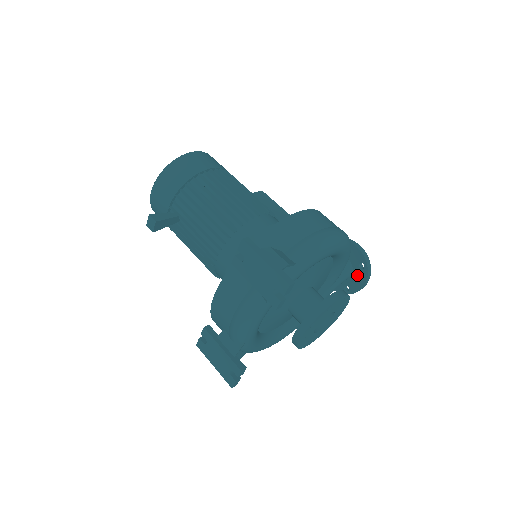
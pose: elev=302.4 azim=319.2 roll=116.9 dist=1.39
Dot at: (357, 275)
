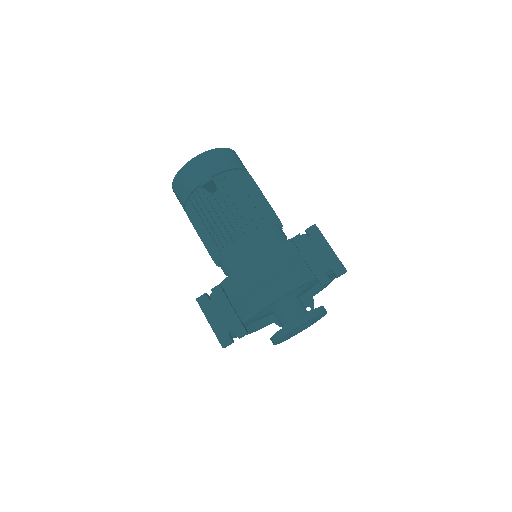
Dot at: occluded
